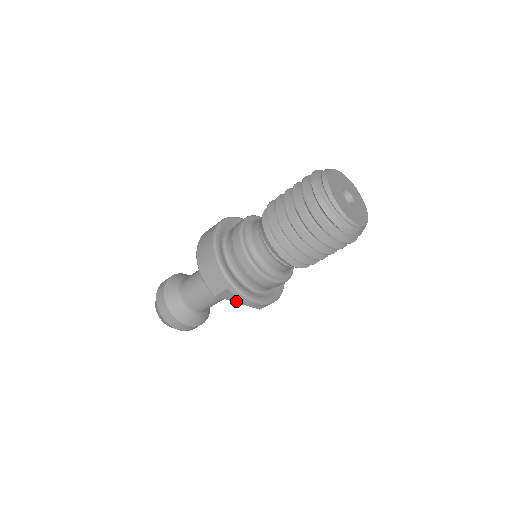
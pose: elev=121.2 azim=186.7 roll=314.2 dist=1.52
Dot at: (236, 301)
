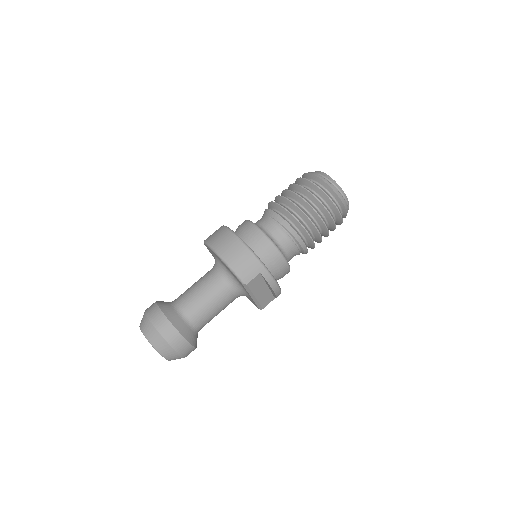
Dot at: (255, 294)
